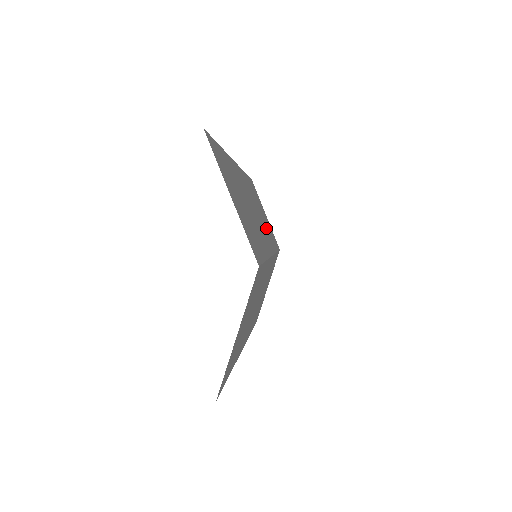
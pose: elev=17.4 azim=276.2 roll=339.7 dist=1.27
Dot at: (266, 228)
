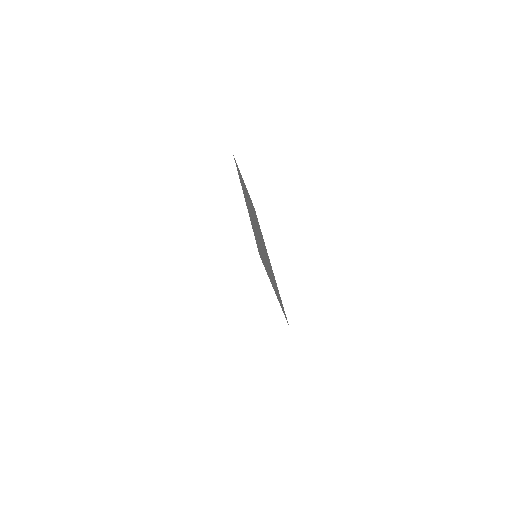
Dot at: (255, 217)
